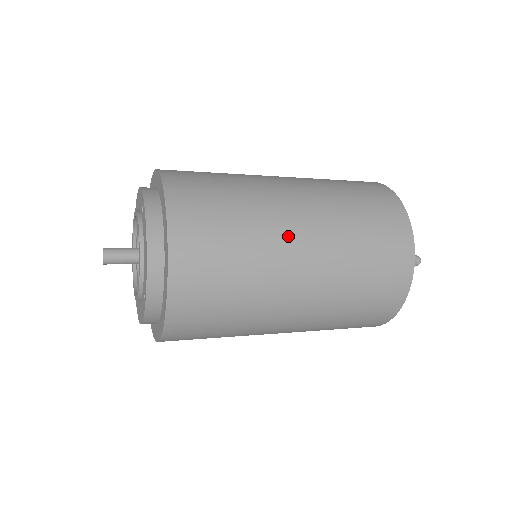
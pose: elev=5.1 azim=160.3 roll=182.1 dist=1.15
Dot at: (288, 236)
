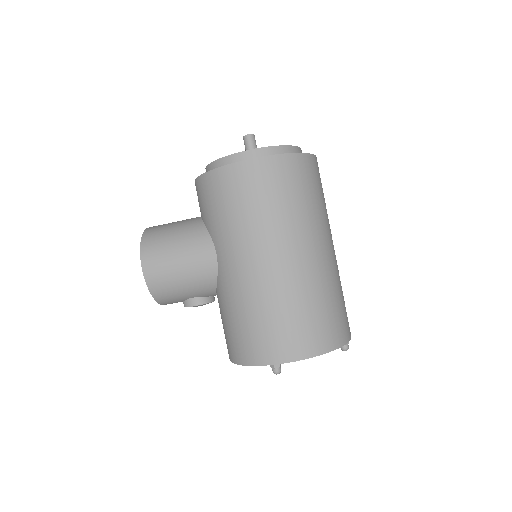
Dot at: occluded
